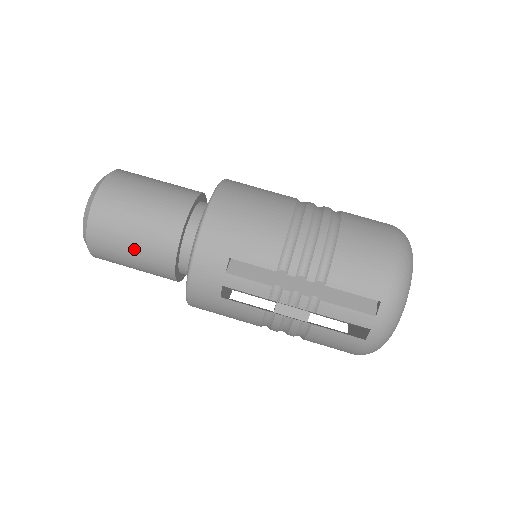
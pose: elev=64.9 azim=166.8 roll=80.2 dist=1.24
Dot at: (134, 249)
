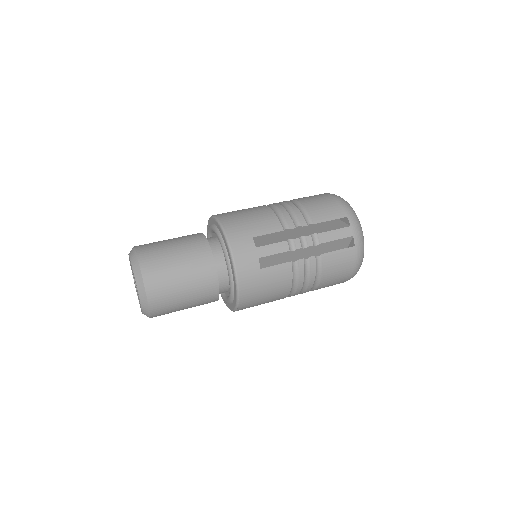
Dot at: (184, 276)
